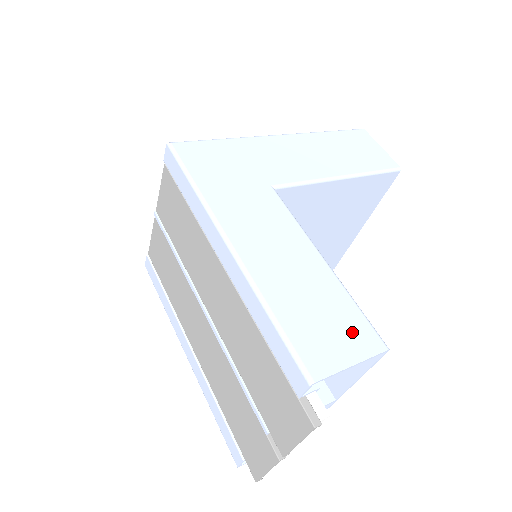
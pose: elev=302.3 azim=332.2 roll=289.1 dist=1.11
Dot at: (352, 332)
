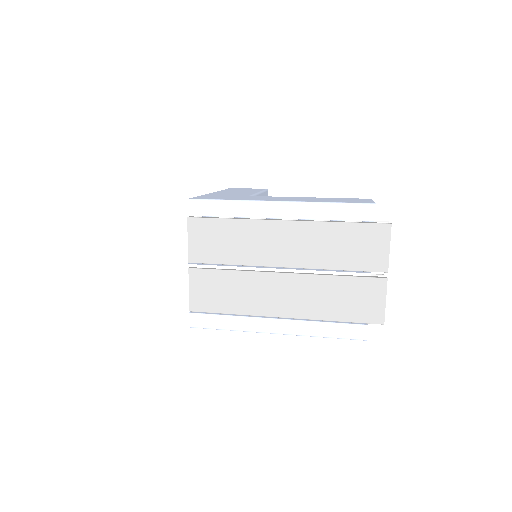
Dot at: (356, 199)
